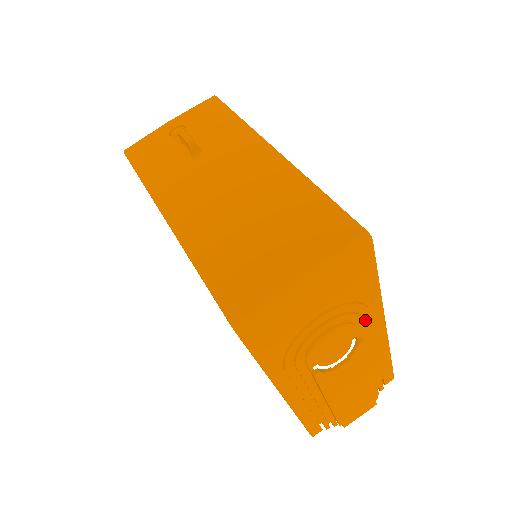
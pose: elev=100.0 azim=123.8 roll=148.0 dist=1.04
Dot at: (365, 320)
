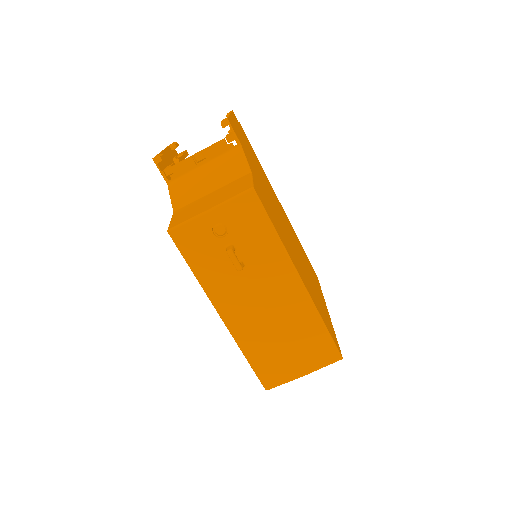
Dot at: occluded
